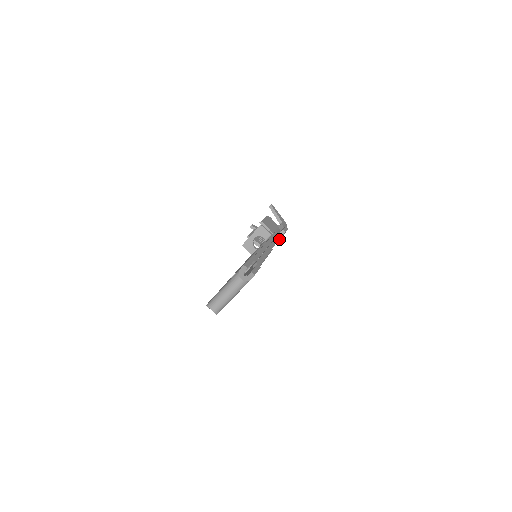
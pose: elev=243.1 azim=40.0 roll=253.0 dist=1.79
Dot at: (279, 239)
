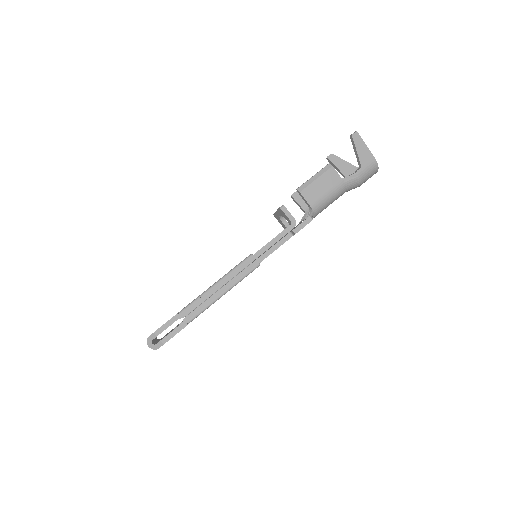
Dot at: (356, 187)
